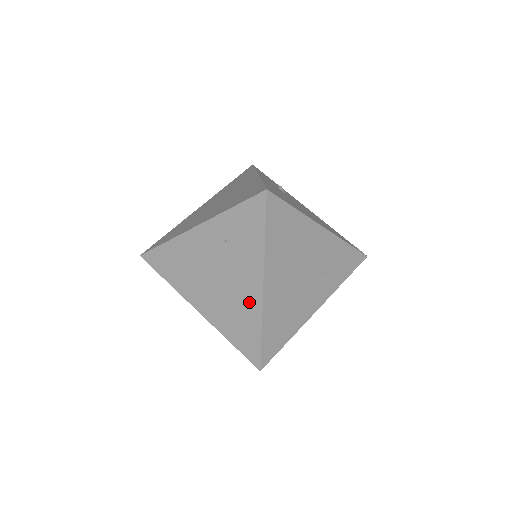
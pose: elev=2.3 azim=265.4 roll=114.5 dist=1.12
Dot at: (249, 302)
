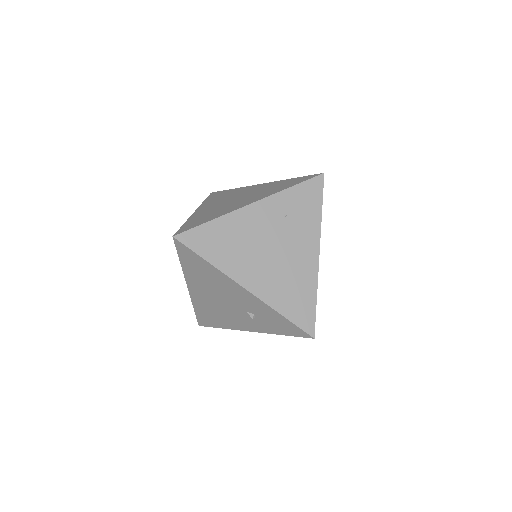
Dot at: (305, 270)
